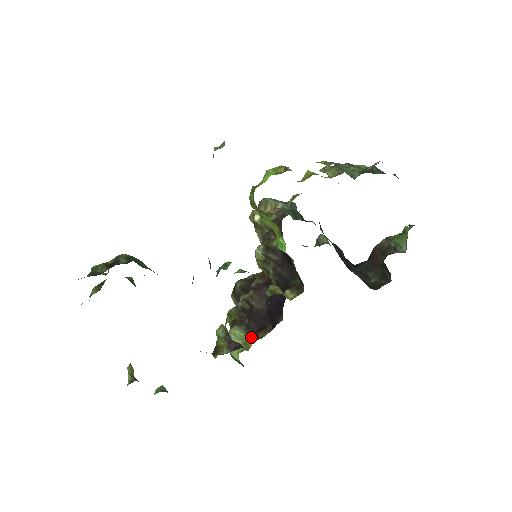
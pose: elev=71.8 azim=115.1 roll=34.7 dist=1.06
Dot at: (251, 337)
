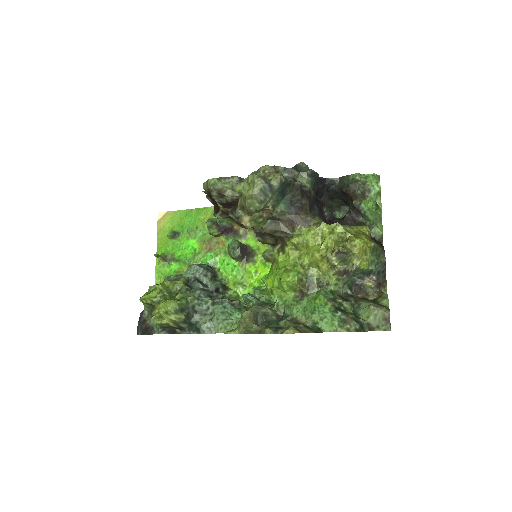
Dot at: (236, 223)
